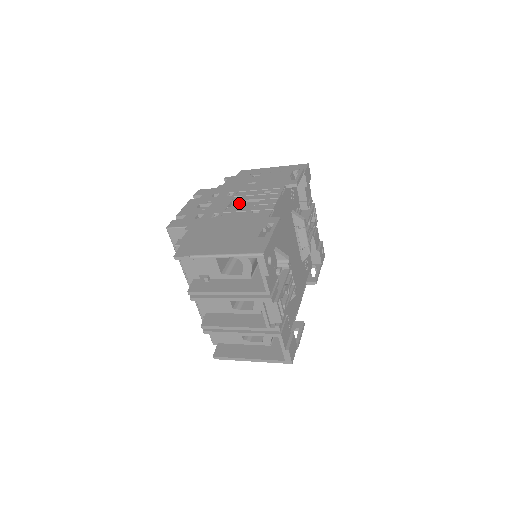
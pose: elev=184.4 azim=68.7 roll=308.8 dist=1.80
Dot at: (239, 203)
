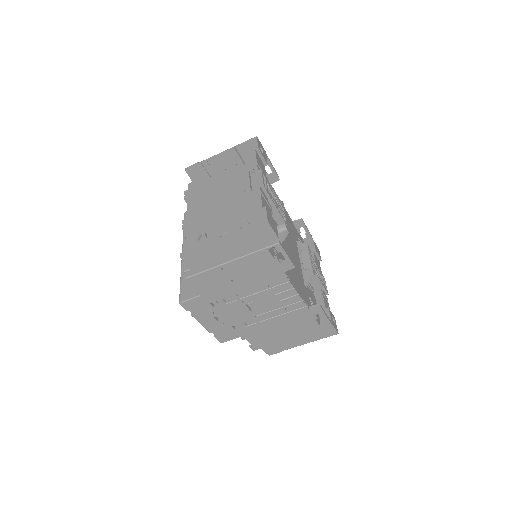
Dot at: occluded
